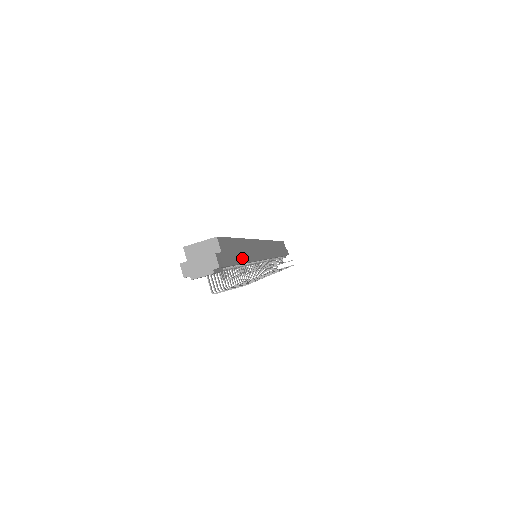
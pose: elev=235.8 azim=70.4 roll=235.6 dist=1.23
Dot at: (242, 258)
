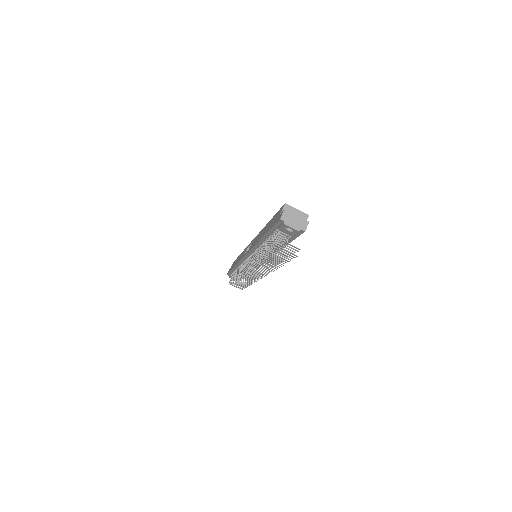
Dot at: occluded
